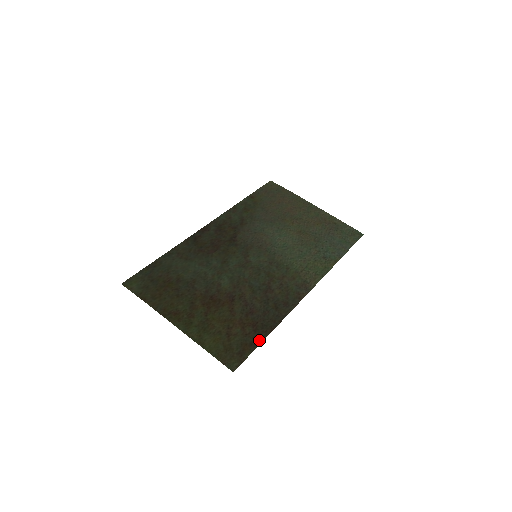
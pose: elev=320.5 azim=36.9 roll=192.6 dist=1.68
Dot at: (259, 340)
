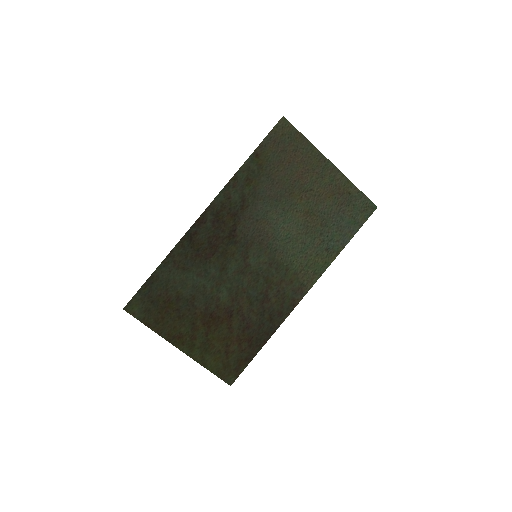
Dot at: (253, 355)
